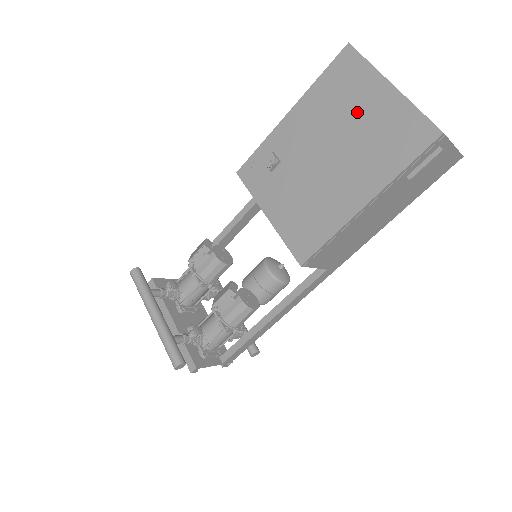
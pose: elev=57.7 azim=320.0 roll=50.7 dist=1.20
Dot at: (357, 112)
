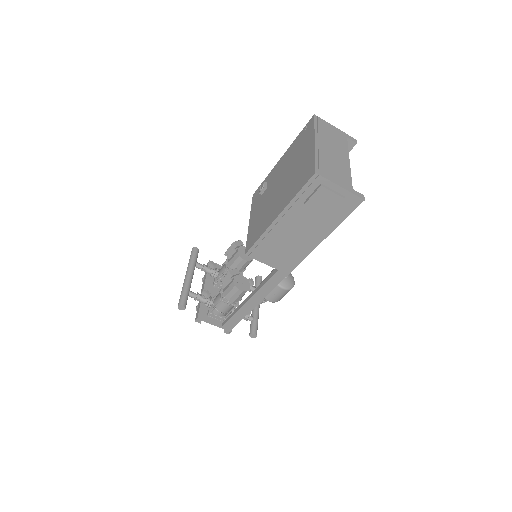
Dot at: (298, 158)
